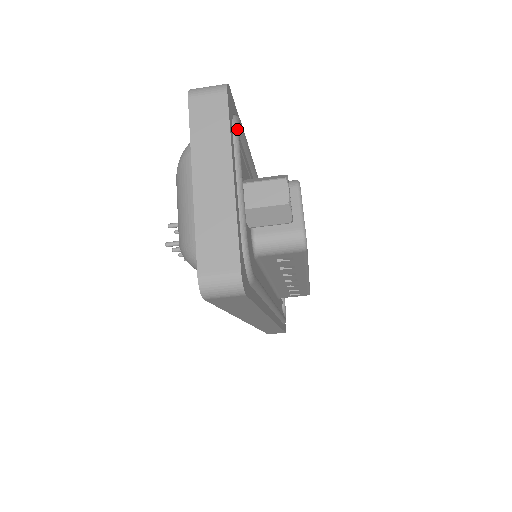
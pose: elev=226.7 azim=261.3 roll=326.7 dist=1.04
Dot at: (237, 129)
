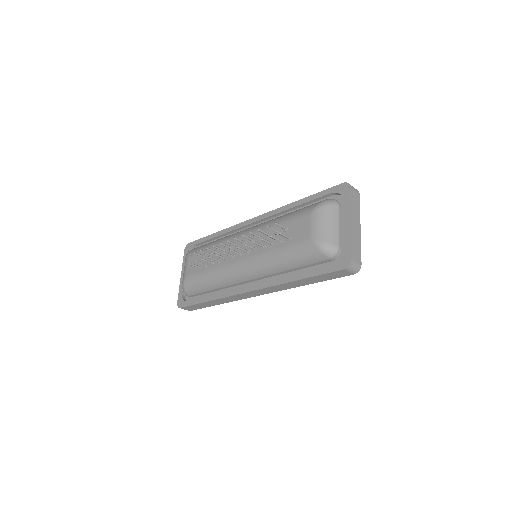
Dot at: occluded
